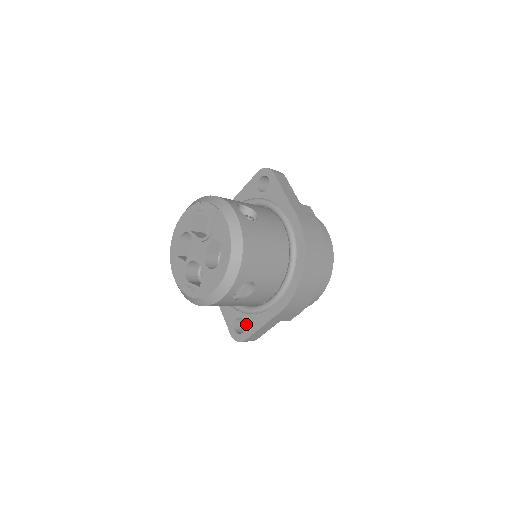
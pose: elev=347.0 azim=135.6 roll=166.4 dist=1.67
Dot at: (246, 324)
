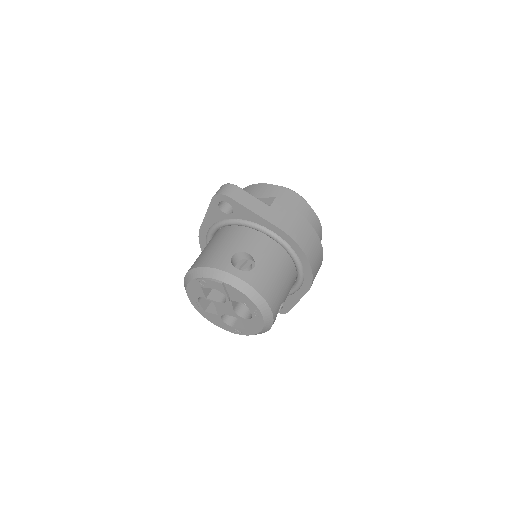
Dot at: occluded
